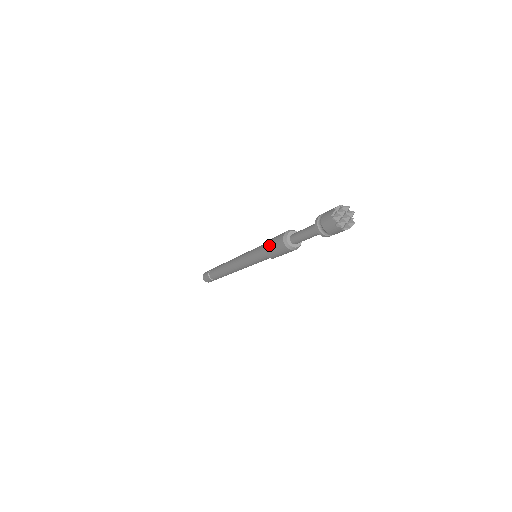
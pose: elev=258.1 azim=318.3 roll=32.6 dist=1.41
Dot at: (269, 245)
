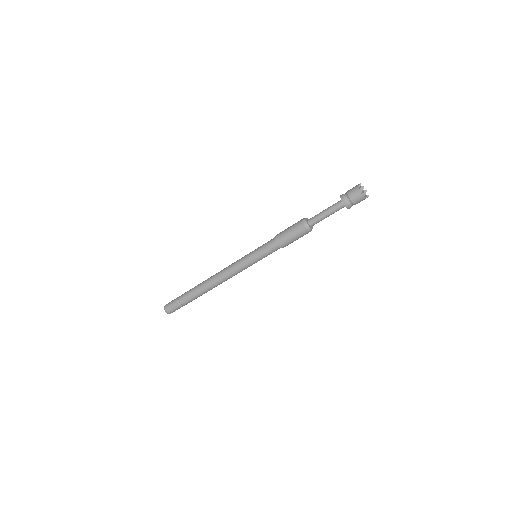
Dot at: (284, 233)
